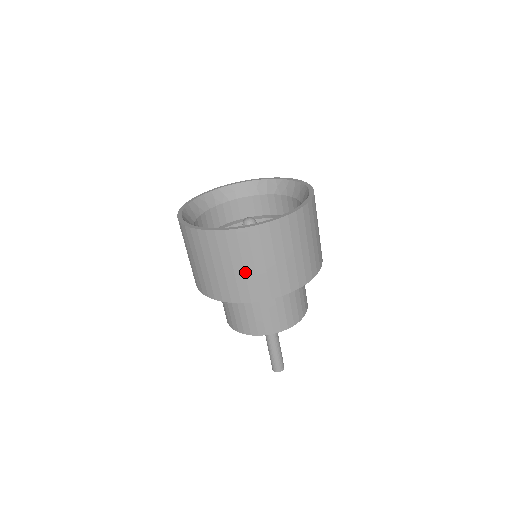
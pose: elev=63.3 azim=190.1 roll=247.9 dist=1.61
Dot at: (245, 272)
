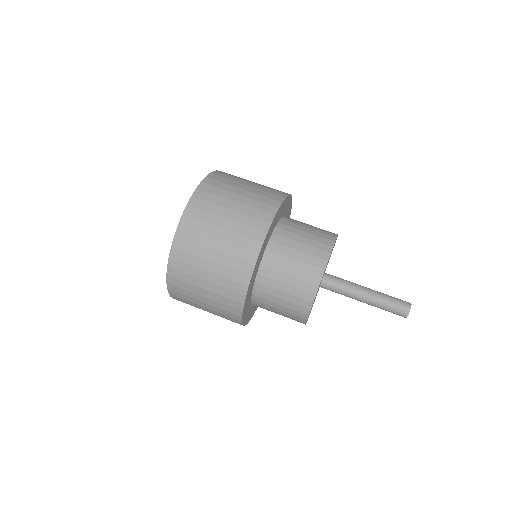
Dot at: (232, 221)
